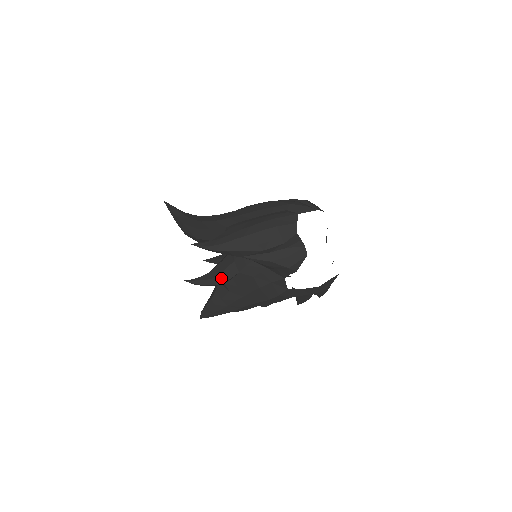
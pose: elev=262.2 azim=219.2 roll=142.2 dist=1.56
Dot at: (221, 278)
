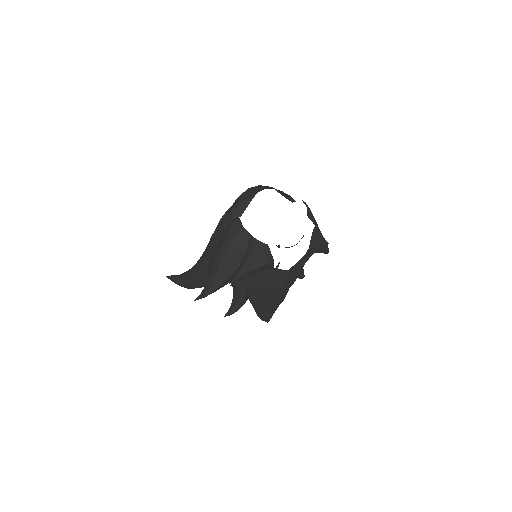
Dot at: (240, 299)
